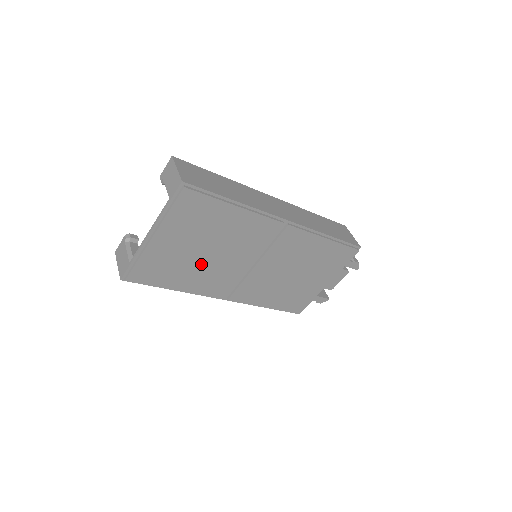
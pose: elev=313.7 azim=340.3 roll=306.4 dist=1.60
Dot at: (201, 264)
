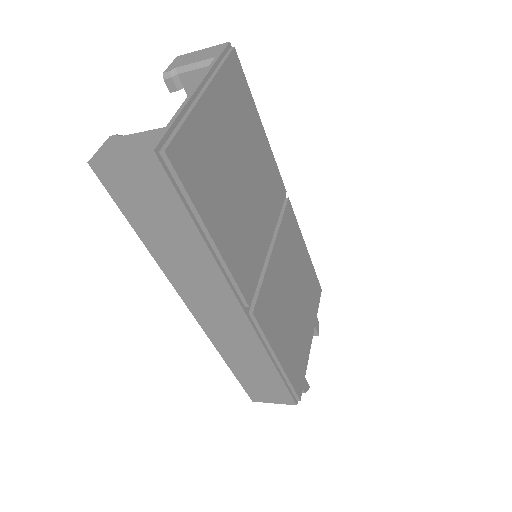
Dot at: (236, 199)
